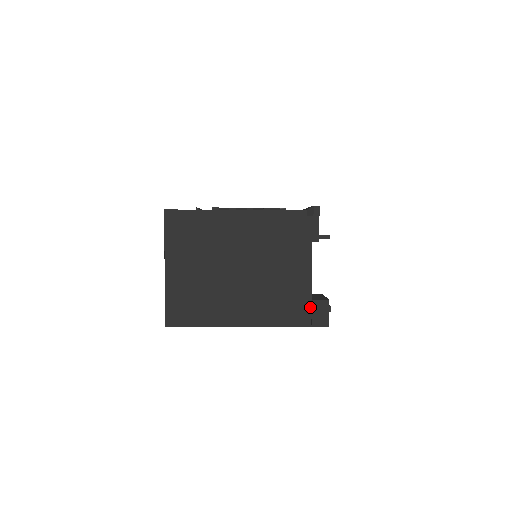
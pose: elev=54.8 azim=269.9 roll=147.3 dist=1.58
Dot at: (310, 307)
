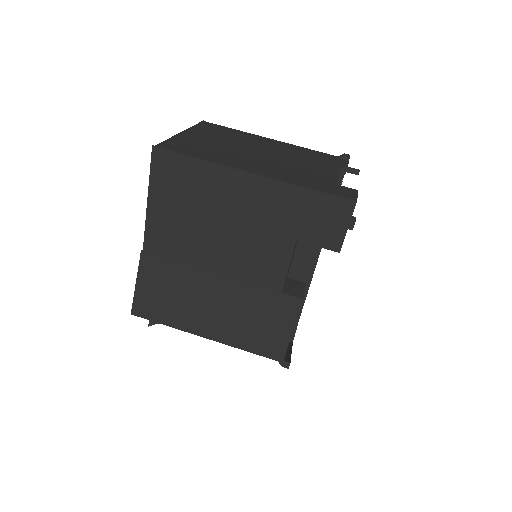
Dot at: (334, 187)
